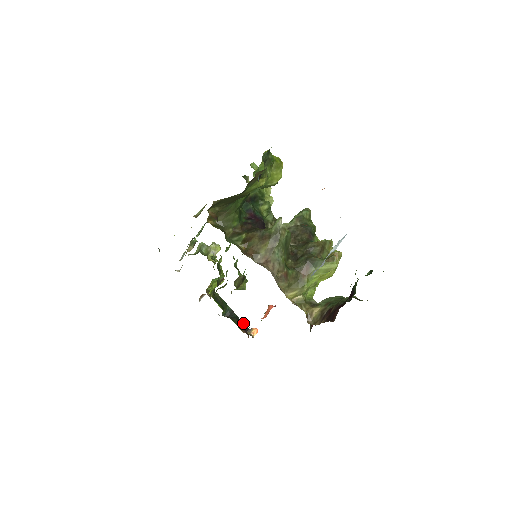
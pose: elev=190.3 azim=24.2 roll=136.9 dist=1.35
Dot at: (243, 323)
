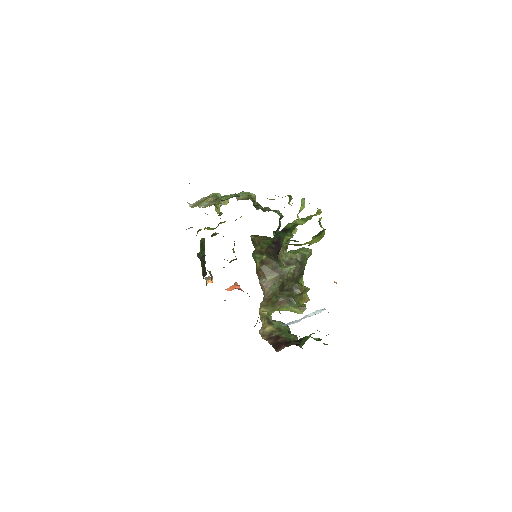
Dot at: occluded
